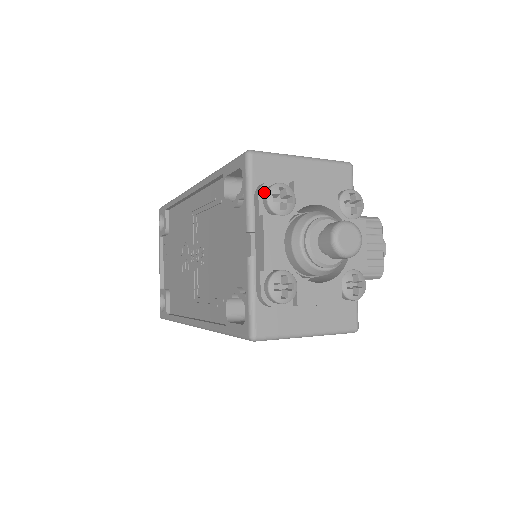
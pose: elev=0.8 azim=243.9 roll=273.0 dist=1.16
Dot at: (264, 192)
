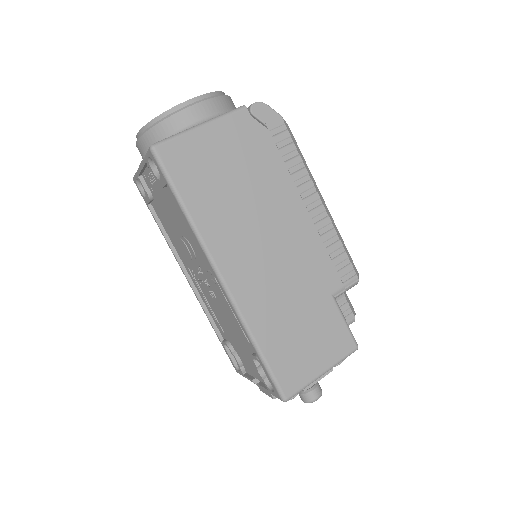
Dot at: occluded
